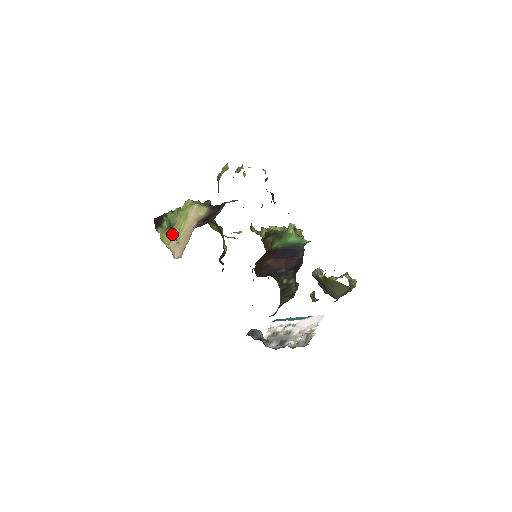
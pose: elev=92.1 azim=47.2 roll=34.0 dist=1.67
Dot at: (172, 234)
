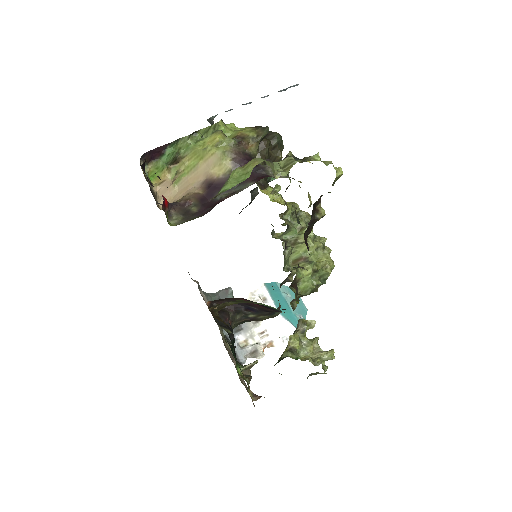
Dot at: (170, 173)
